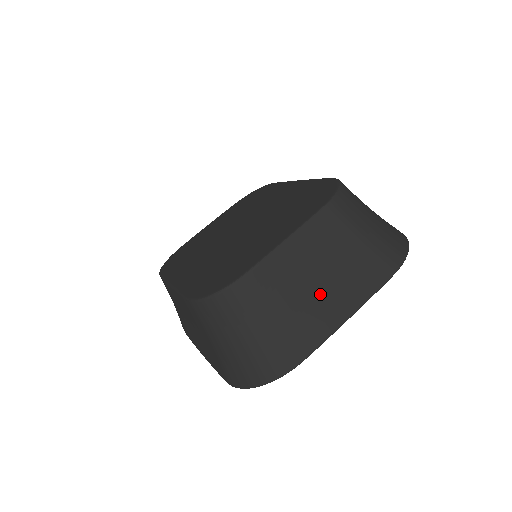
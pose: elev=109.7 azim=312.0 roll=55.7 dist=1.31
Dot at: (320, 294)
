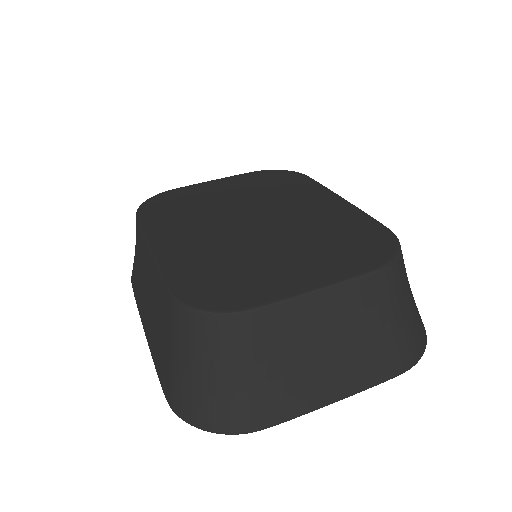
Dot at: (321, 364)
